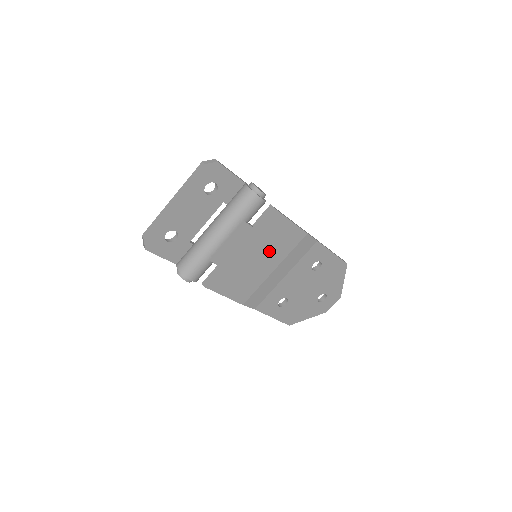
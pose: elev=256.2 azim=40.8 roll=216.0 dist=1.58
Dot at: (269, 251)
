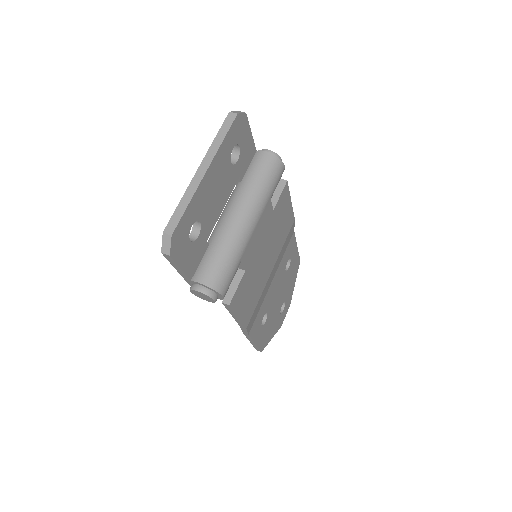
Dot at: (274, 244)
